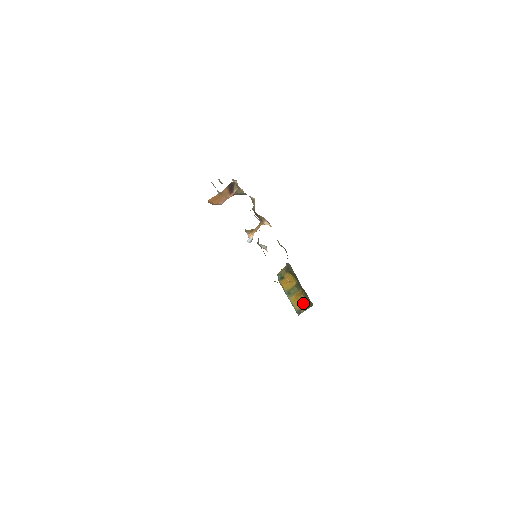
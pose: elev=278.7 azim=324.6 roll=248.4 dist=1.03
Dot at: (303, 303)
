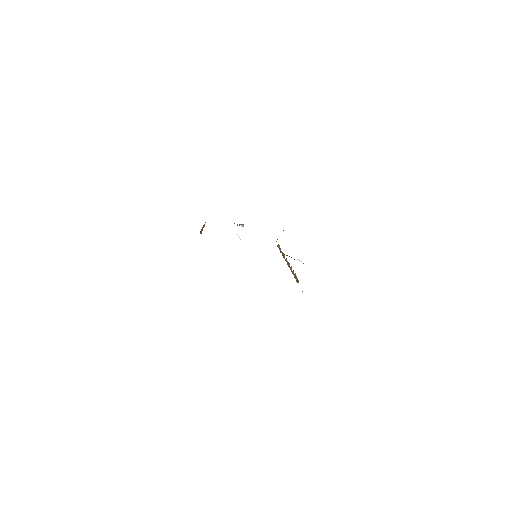
Dot at: occluded
